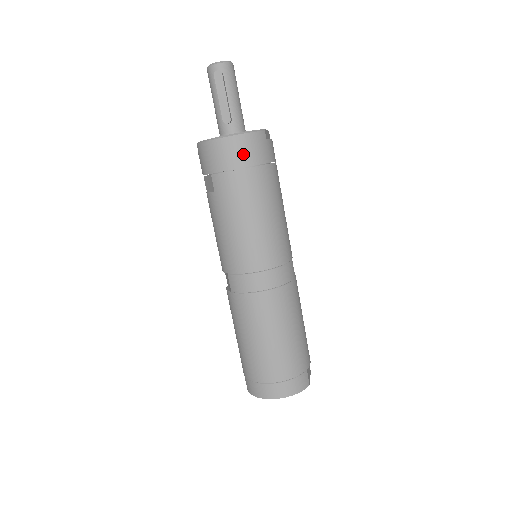
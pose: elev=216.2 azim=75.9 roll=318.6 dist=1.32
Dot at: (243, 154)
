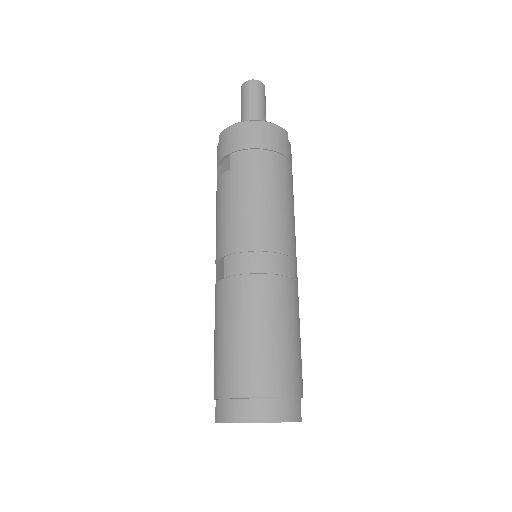
Dot at: (267, 138)
